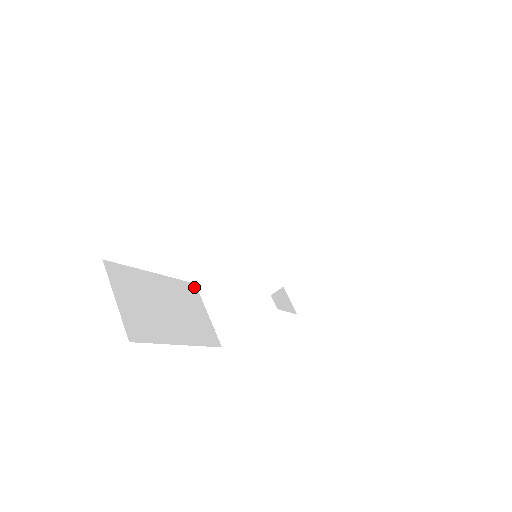
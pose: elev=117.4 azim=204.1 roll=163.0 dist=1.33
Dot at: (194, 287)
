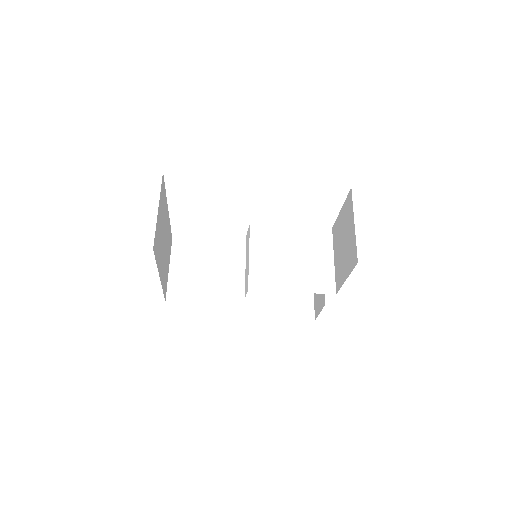
Dot at: (171, 241)
